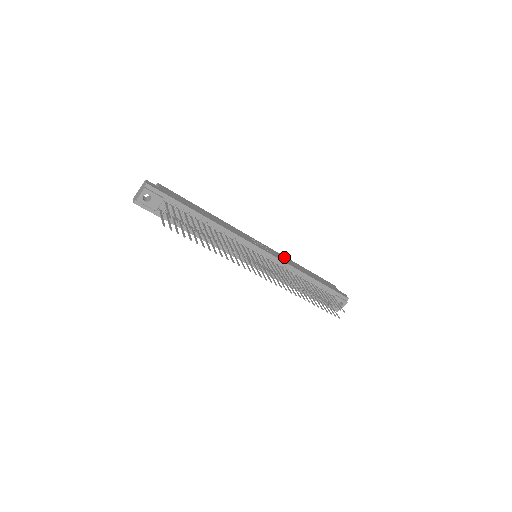
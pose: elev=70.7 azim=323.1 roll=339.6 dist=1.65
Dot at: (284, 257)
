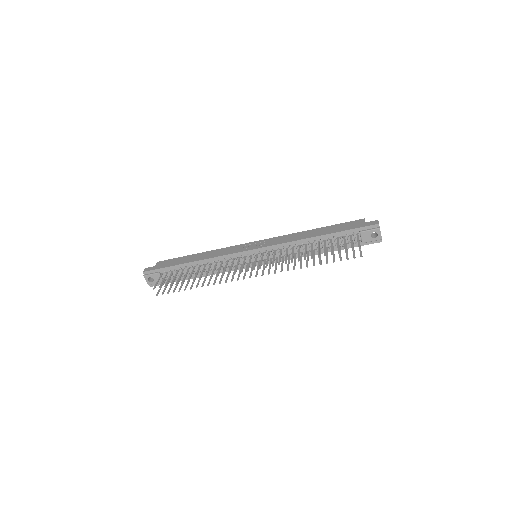
Dot at: (285, 236)
